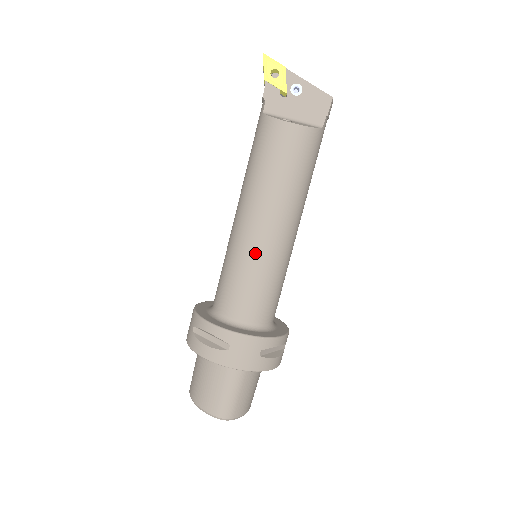
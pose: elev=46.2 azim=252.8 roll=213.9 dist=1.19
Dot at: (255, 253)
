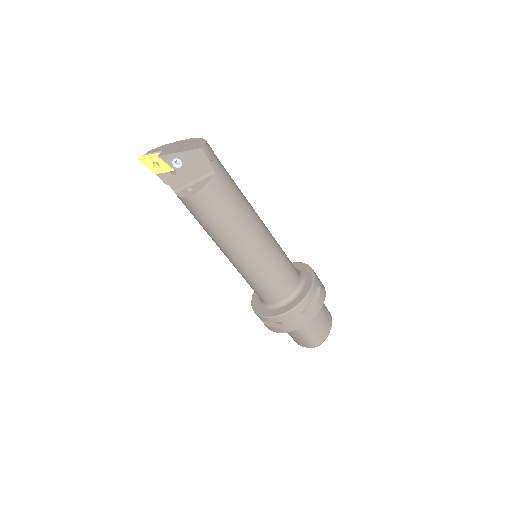
Dot at: (249, 269)
